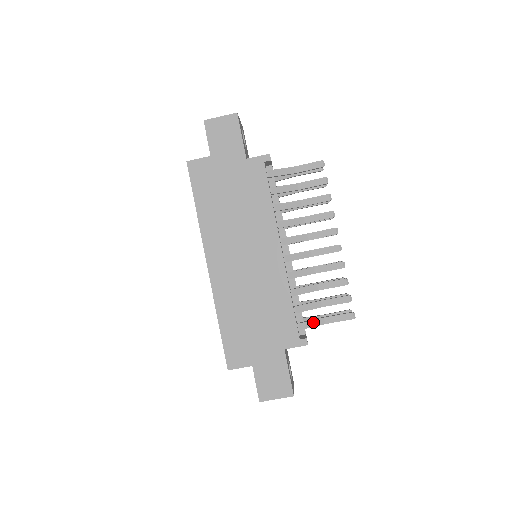
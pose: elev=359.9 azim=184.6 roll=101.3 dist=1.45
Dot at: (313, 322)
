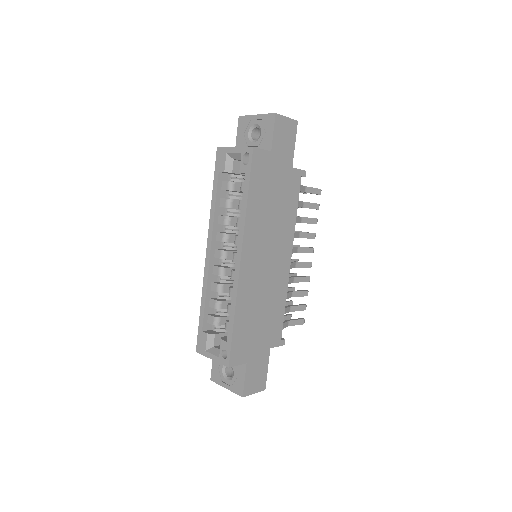
Dot at: (284, 324)
